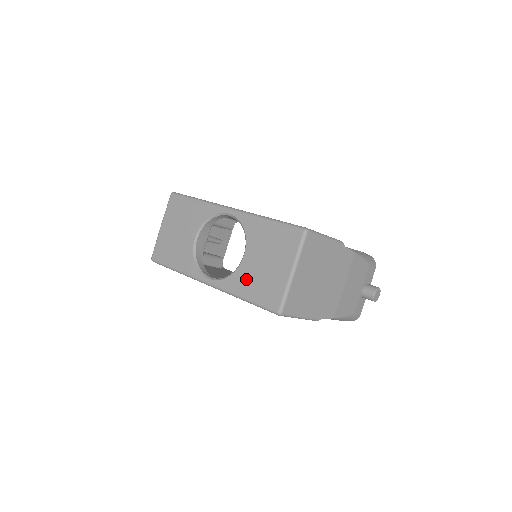
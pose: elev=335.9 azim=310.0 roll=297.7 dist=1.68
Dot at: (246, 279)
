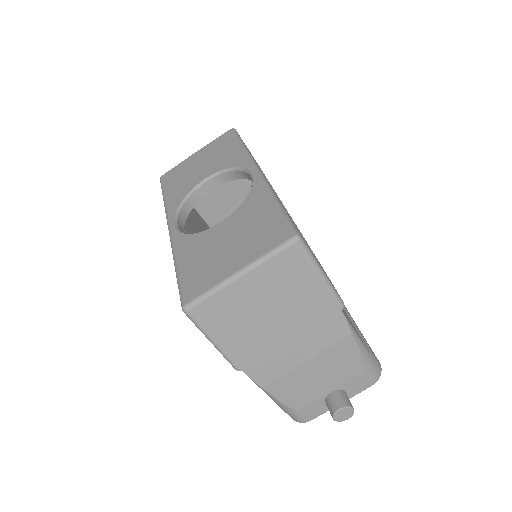
Dot at: (197, 247)
